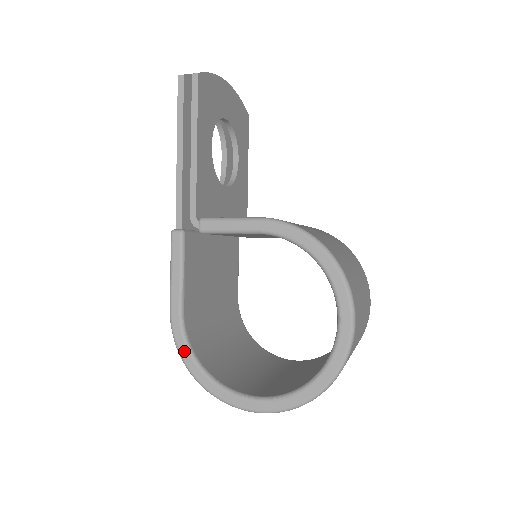
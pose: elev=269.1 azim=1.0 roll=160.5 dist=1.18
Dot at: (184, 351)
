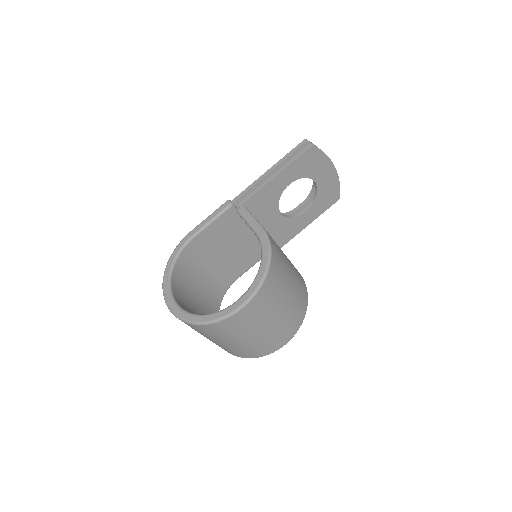
Dot at: (175, 253)
